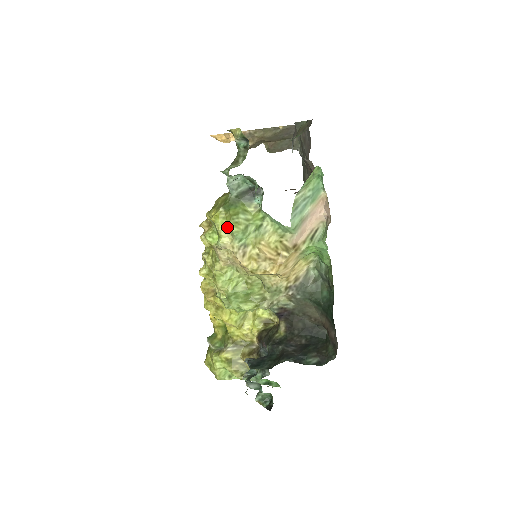
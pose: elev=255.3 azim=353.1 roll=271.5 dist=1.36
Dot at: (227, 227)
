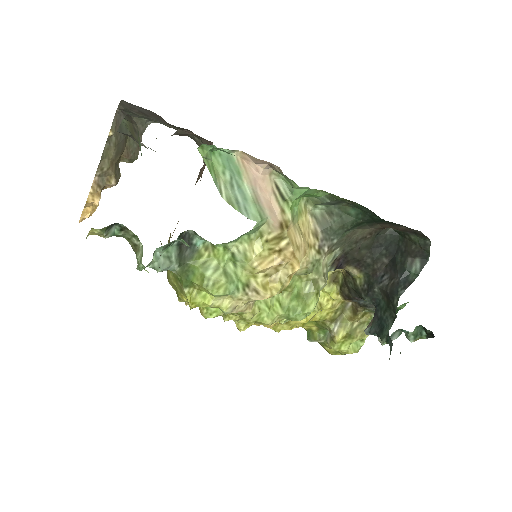
Dot at: (212, 296)
